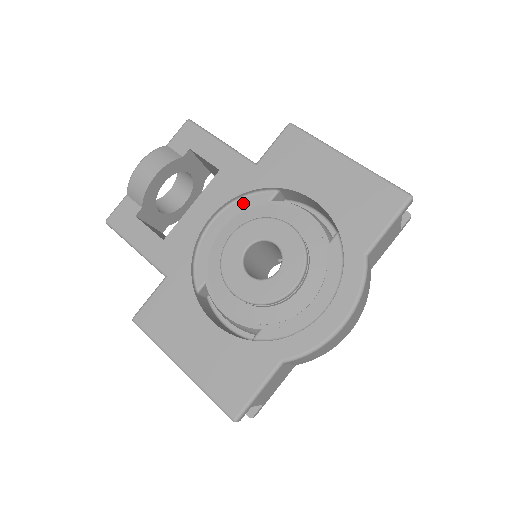
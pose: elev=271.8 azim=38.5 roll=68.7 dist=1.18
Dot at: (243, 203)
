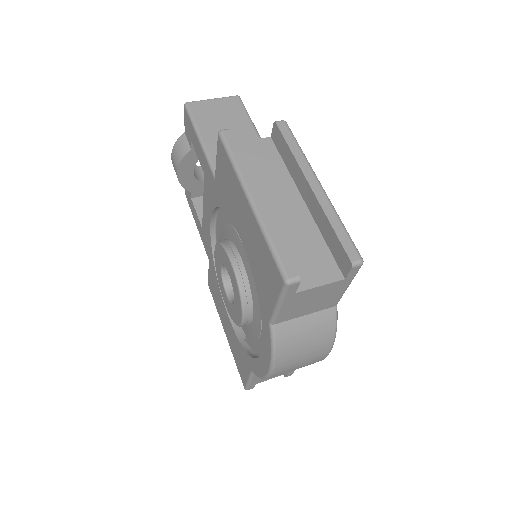
Dot at: (222, 214)
